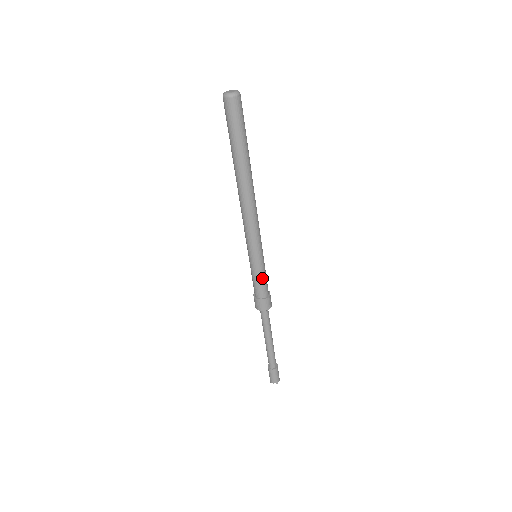
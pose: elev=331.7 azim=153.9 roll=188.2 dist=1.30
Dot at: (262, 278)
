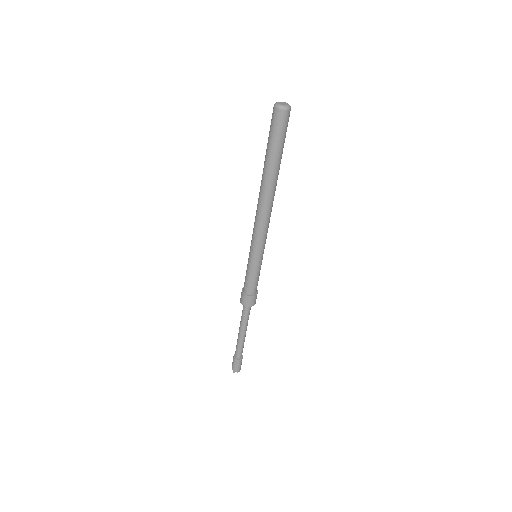
Dot at: (259, 275)
